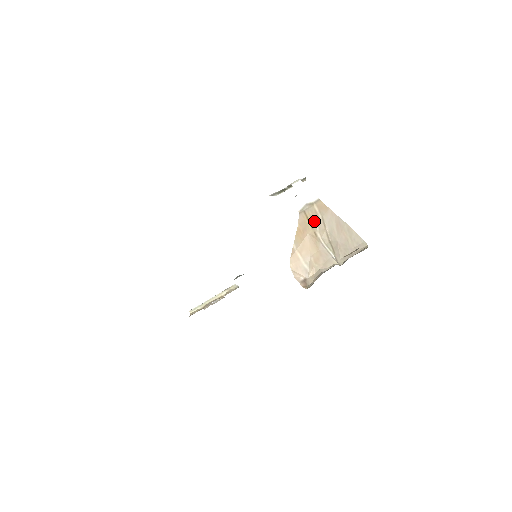
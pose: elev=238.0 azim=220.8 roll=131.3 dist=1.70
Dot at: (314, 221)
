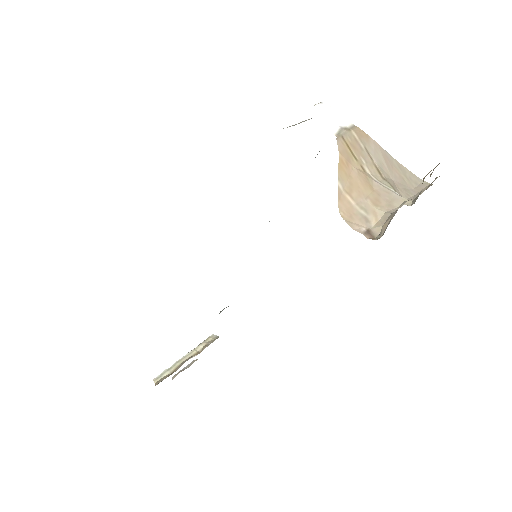
Dot at: (356, 151)
